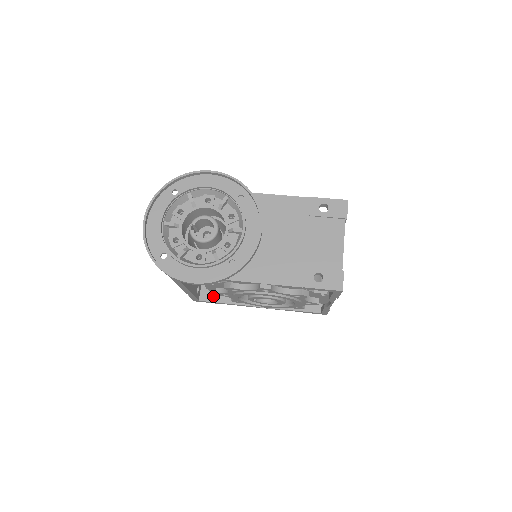
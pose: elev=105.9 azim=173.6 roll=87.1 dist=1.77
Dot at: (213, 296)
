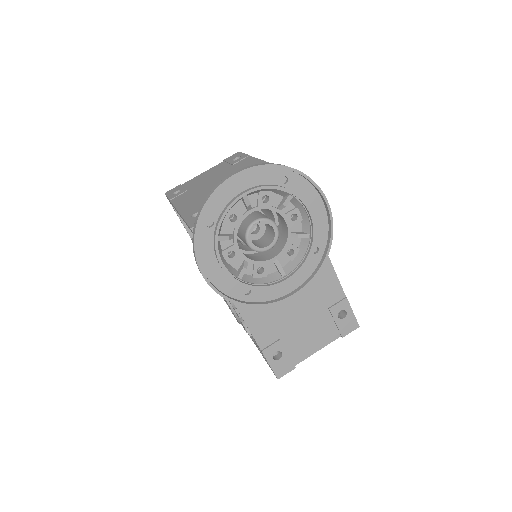
Dot at: occluded
